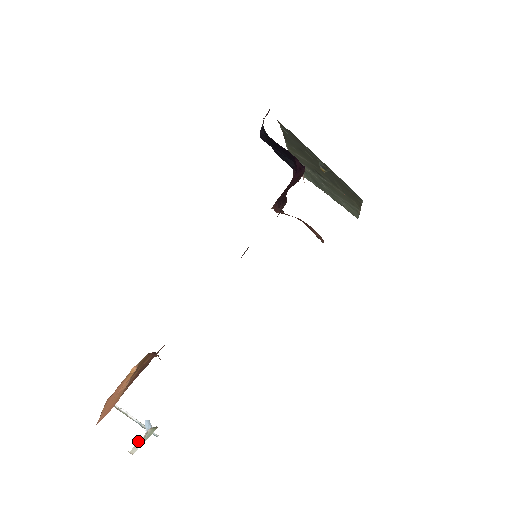
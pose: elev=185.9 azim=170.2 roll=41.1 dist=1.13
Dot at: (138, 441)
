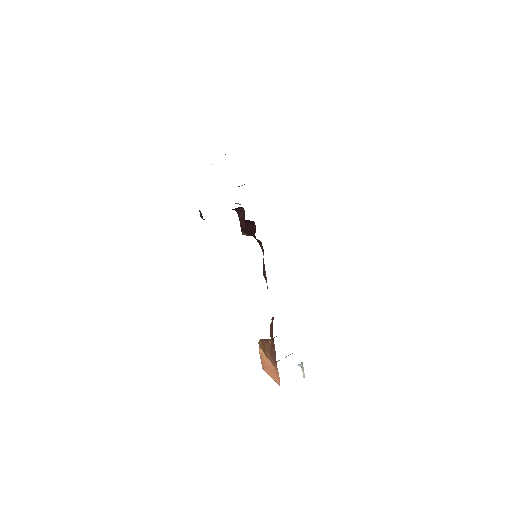
Dot at: (302, 373)
